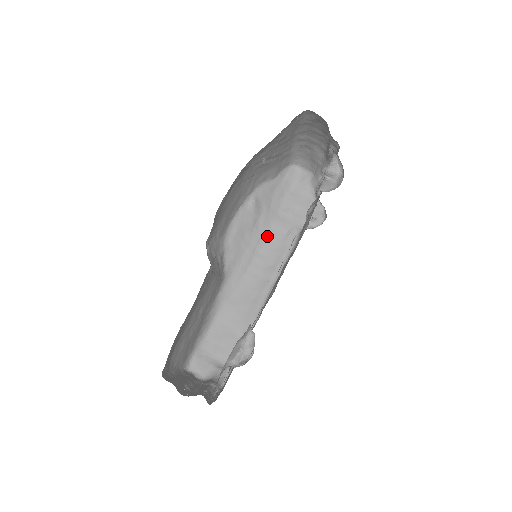
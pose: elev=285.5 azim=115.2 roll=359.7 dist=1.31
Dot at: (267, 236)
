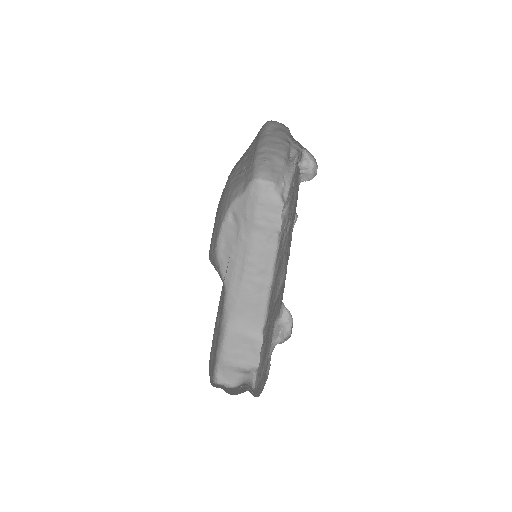
Dot at: (251, 245)
